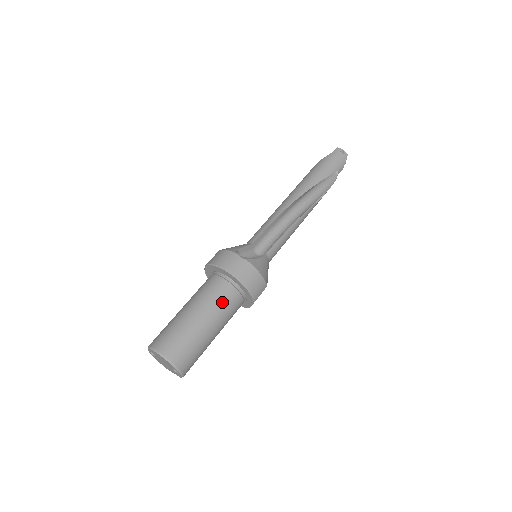
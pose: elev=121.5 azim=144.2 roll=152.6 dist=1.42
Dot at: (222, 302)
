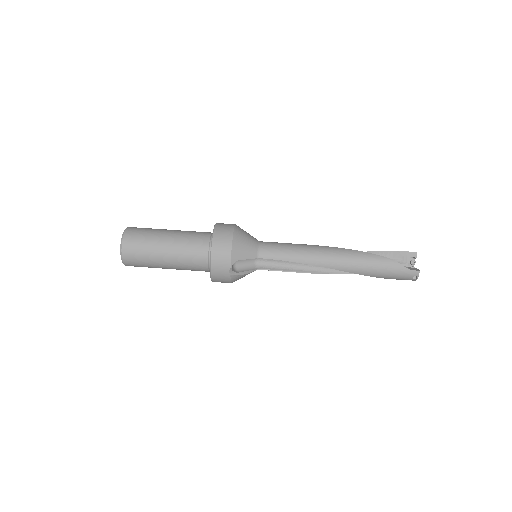
Dot at: (190, 269)
